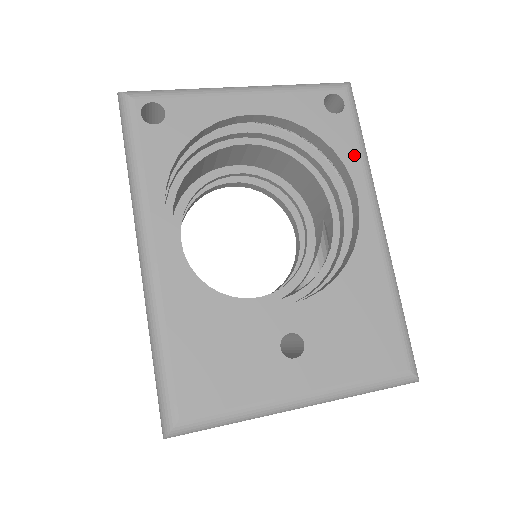
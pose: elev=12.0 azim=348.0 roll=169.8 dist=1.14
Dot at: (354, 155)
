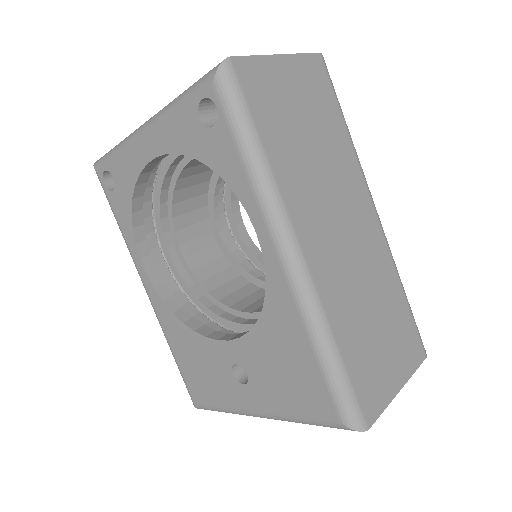
Dot at: (242, 179)
